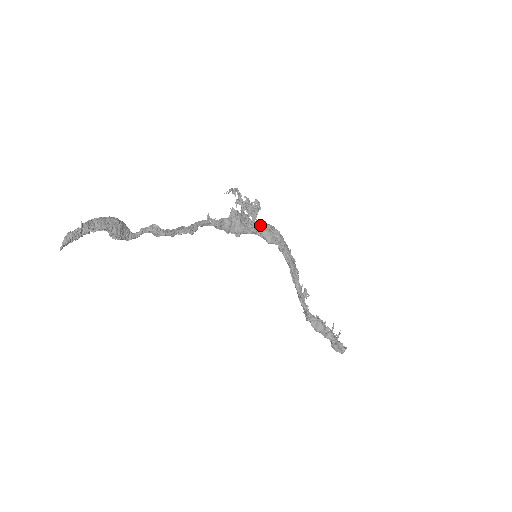
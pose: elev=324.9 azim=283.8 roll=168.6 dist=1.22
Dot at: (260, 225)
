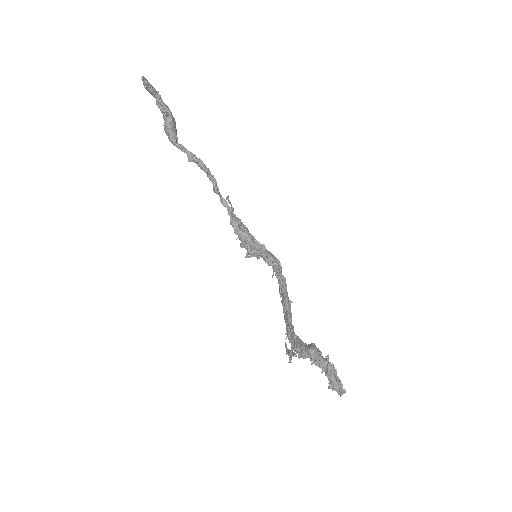
Dot at: (262, 247)
